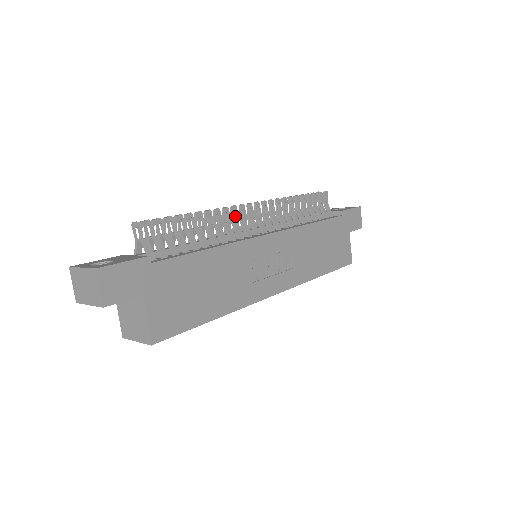
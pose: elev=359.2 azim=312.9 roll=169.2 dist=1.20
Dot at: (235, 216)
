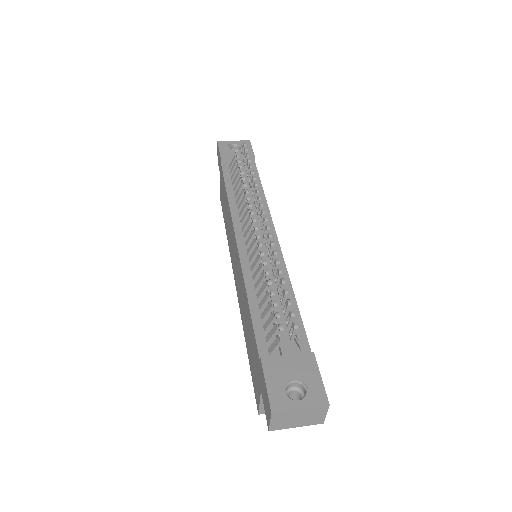
Dot at: (268, 241)
